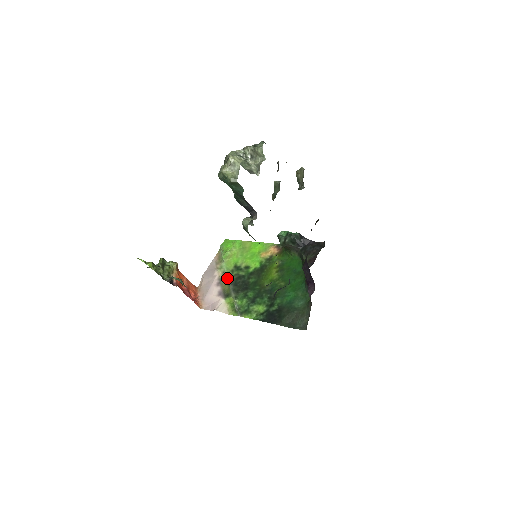
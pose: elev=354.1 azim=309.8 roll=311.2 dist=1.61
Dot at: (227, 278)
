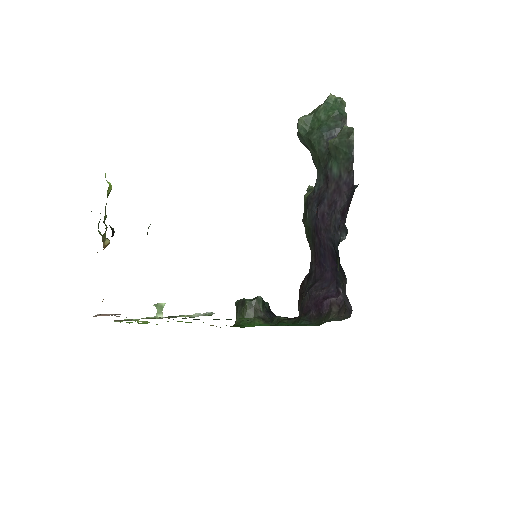
Dot at: (157, 314)
